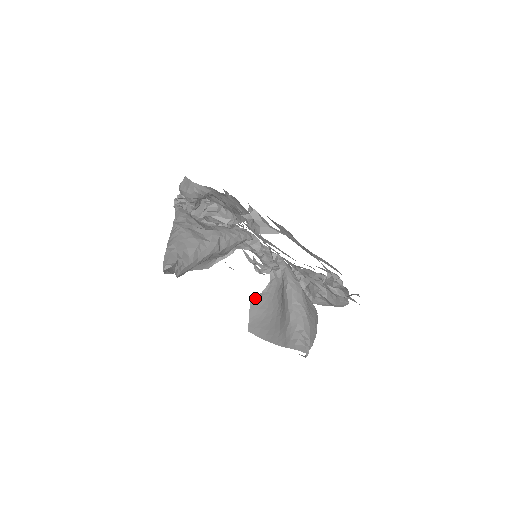
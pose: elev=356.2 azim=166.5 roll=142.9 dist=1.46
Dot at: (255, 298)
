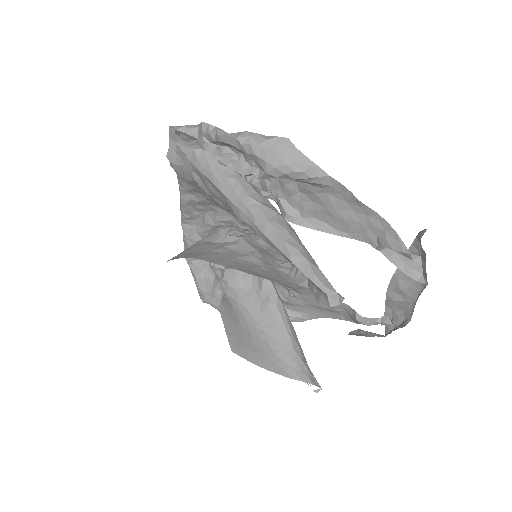
Dot at: (222, 303)
